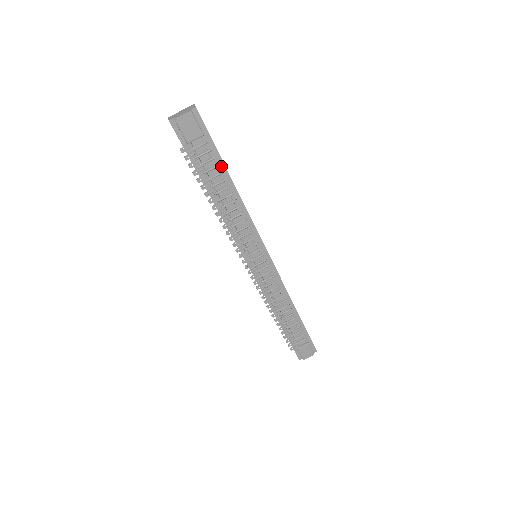
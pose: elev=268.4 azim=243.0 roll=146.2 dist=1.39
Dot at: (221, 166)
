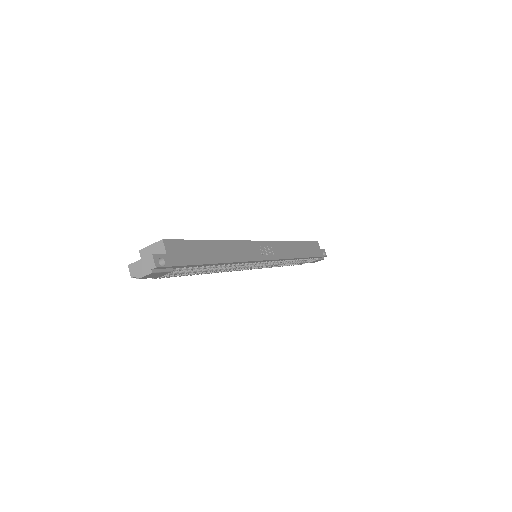
Dot at: (201, 265)
